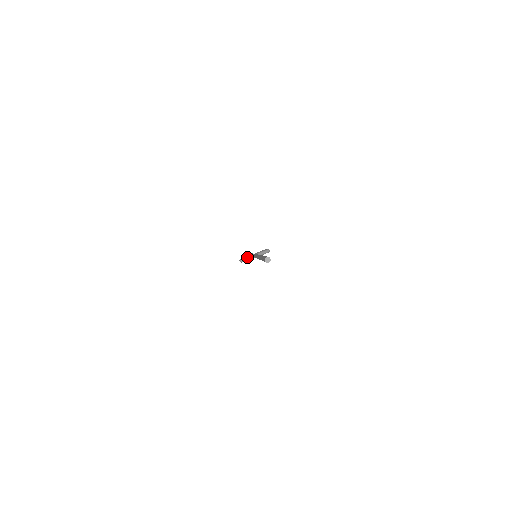
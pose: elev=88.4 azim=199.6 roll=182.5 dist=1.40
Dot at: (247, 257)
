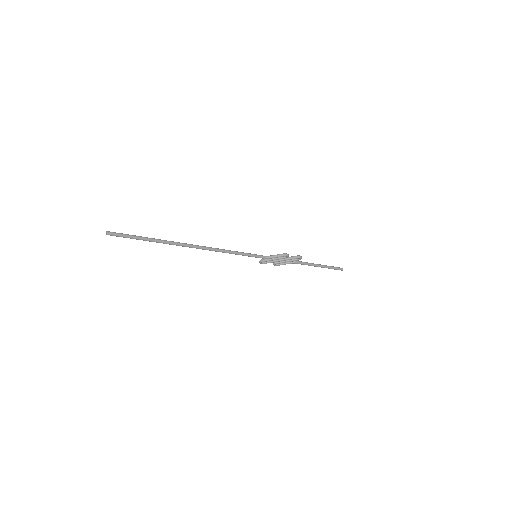
Dot at: (262, 259)
